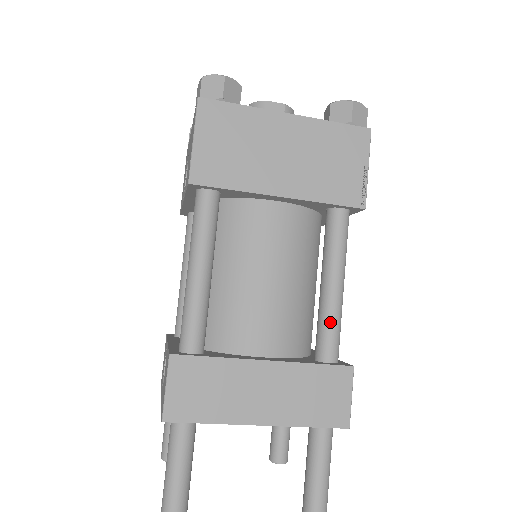
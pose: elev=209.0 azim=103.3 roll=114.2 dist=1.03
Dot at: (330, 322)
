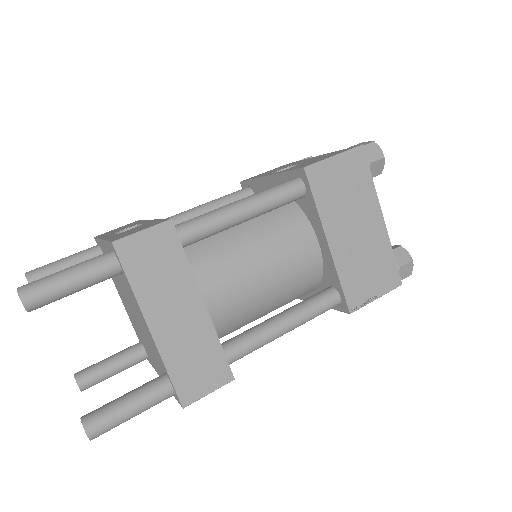
Dot at: (256, 339)
